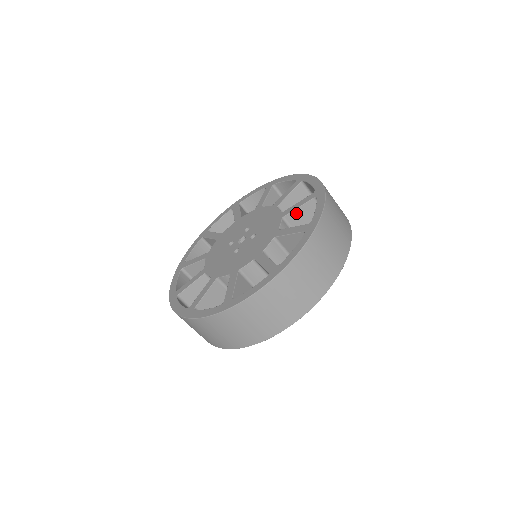
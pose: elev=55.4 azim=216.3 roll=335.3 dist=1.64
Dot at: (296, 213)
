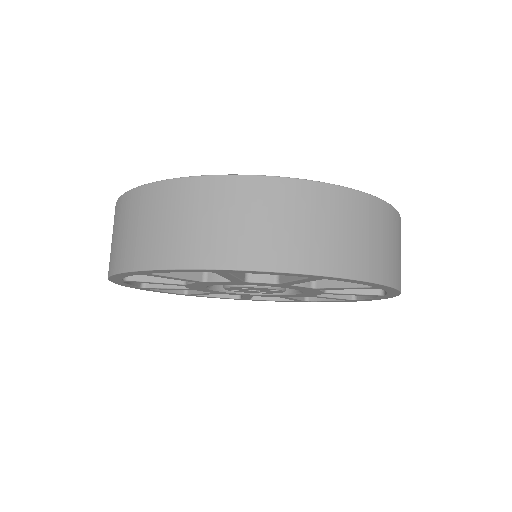
Dot at: occluded
